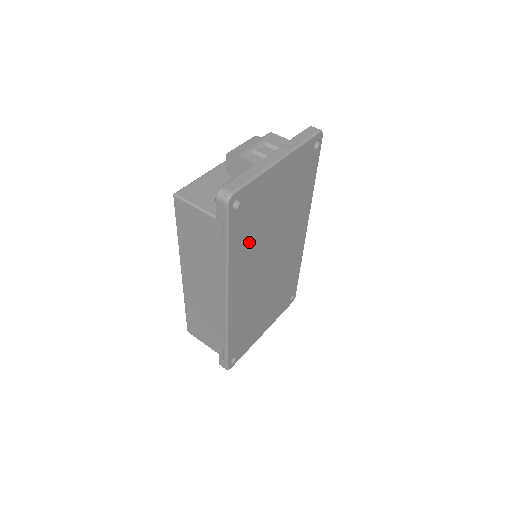
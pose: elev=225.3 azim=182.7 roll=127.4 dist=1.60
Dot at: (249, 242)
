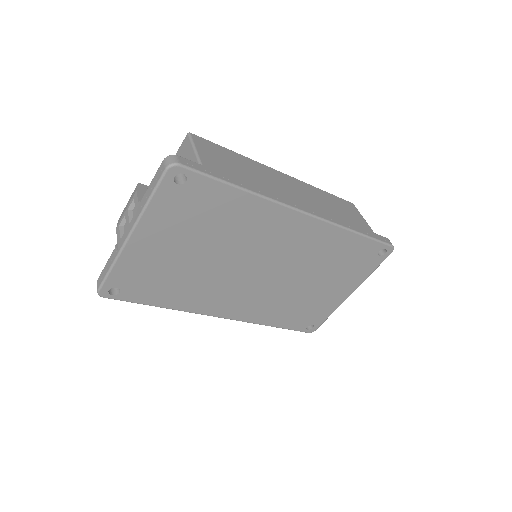
Dot at: (184, 287)
